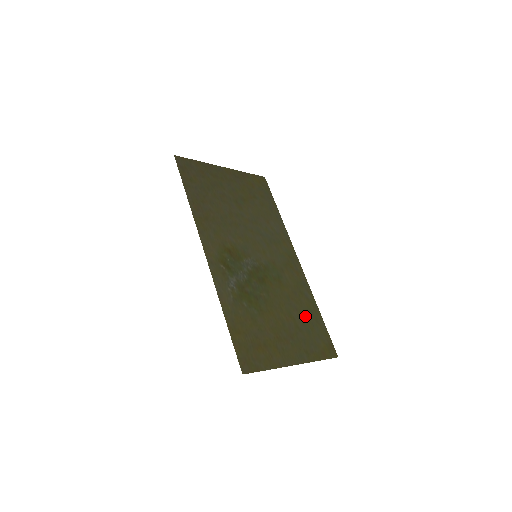
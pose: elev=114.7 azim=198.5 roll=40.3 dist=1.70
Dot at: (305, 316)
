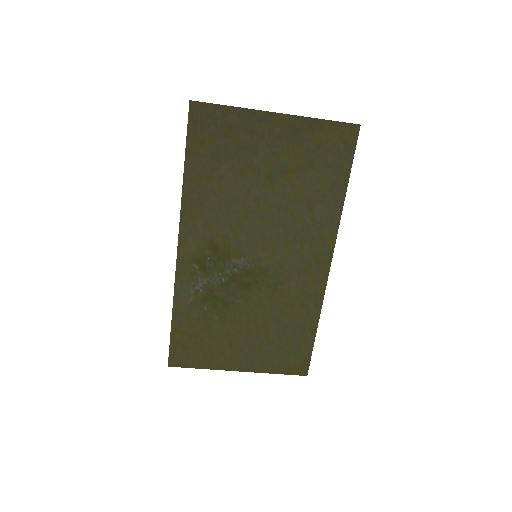
Dot at: (288, 331)
